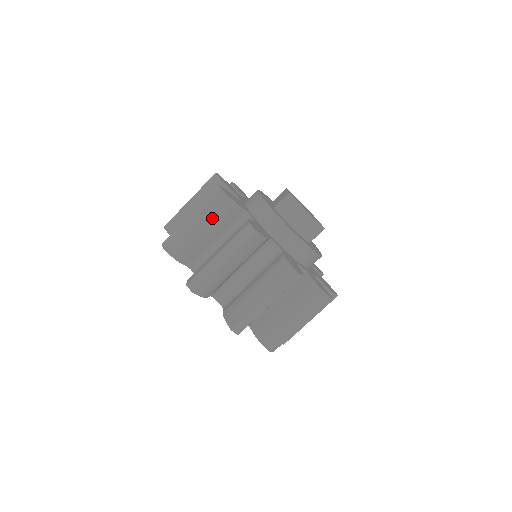
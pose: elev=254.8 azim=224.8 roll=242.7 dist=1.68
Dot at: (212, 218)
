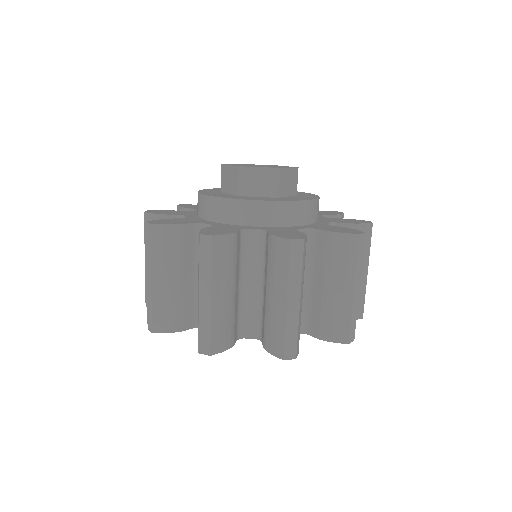
Dot at: occluded
